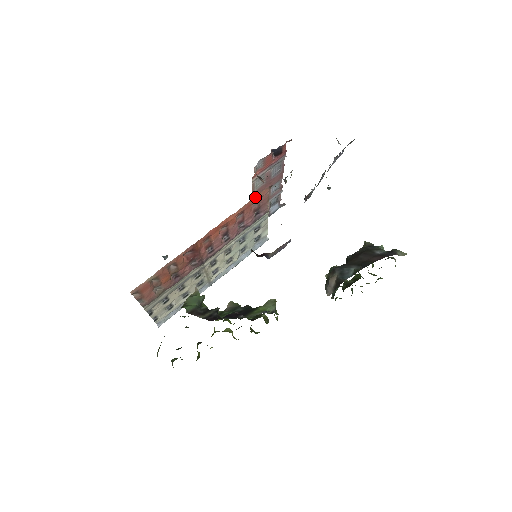
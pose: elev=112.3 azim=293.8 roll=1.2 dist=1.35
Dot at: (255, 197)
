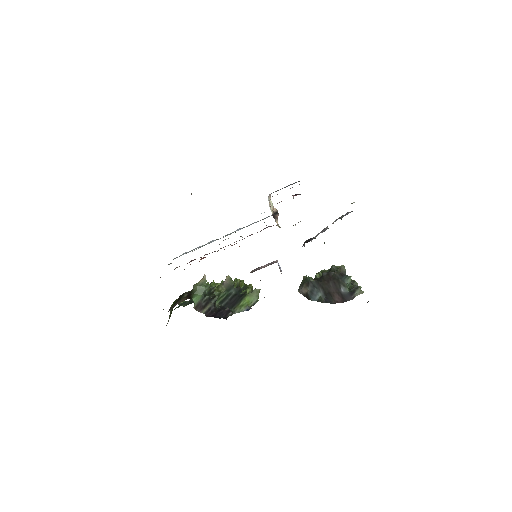
Dot at: occluded
